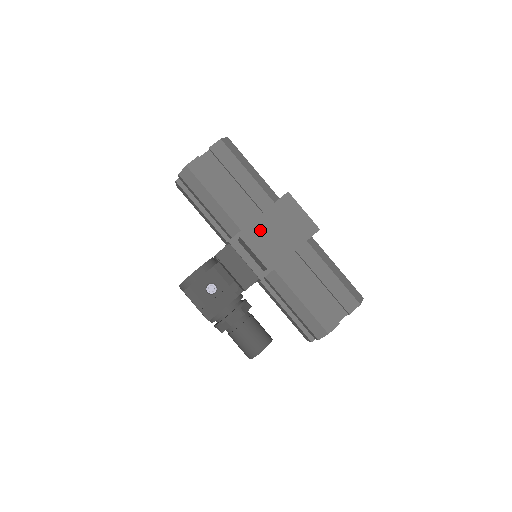
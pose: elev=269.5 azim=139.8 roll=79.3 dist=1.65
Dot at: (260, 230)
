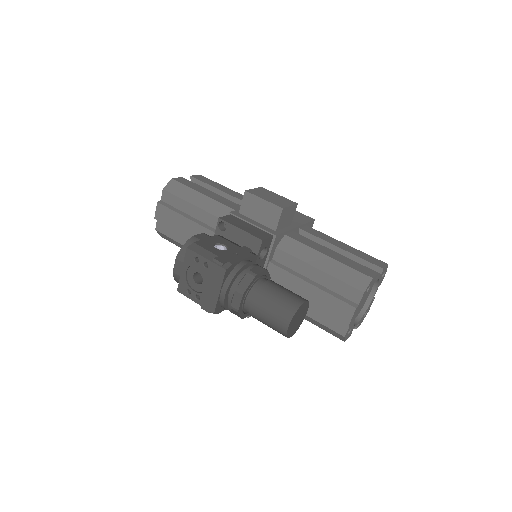
Dot at: (263, 191)
